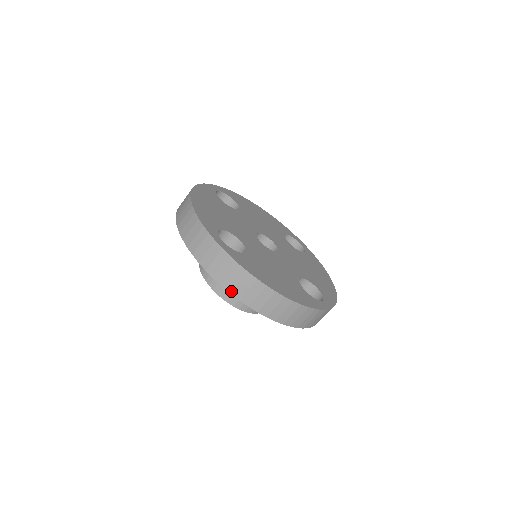
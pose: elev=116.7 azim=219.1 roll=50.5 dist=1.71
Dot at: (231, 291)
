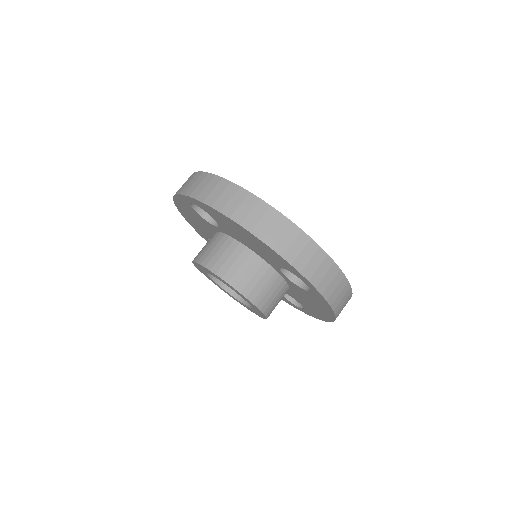
Dot at: (212, 204)
